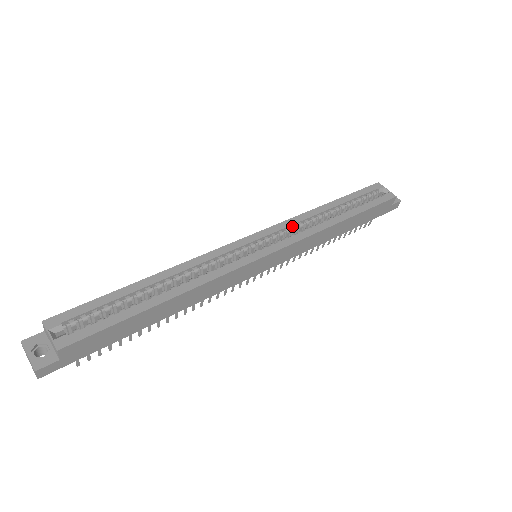
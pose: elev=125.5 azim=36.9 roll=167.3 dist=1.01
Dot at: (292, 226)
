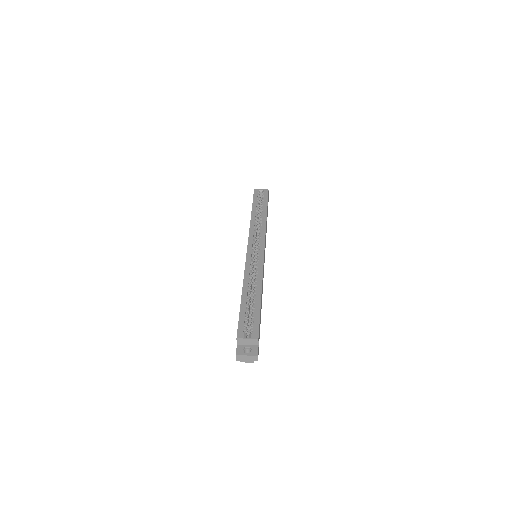
Dot at: (254, 232)
